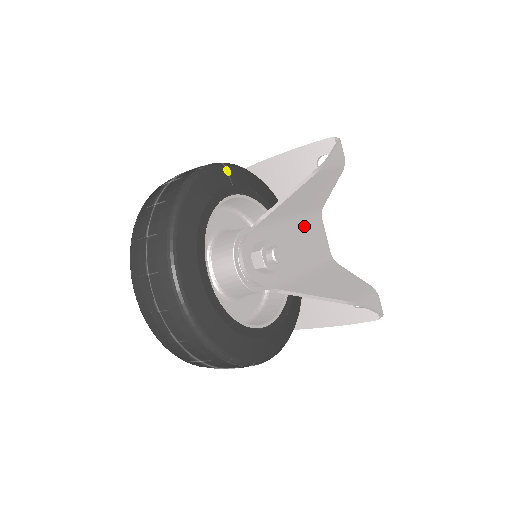
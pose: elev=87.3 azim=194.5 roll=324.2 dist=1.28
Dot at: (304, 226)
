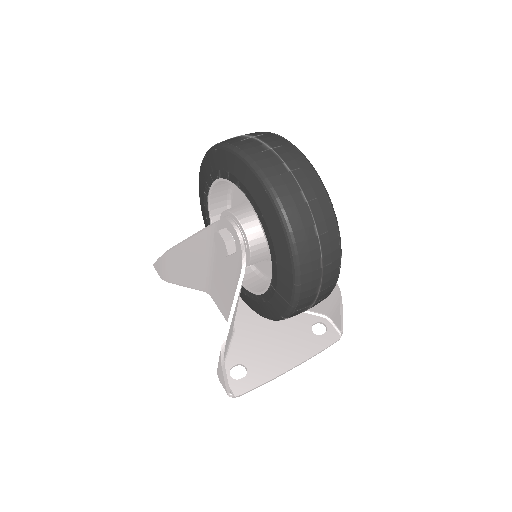
Dot at: occluded
